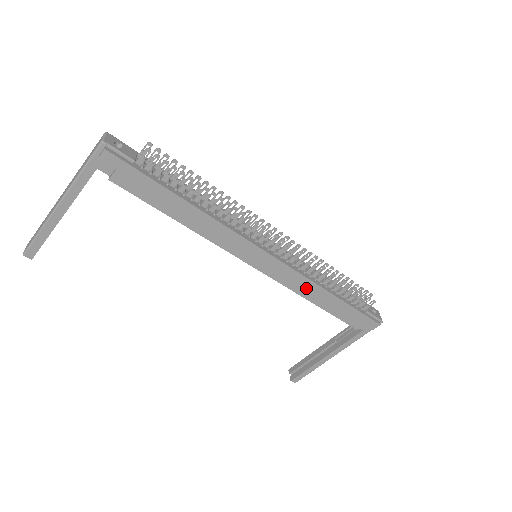
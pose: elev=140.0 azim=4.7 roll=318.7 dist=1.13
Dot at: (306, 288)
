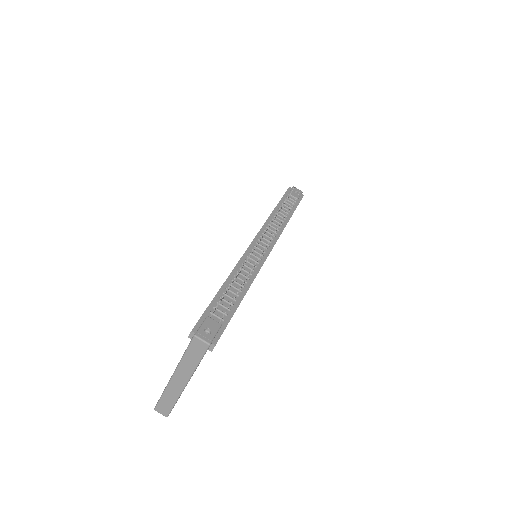
Dot at: occluded
